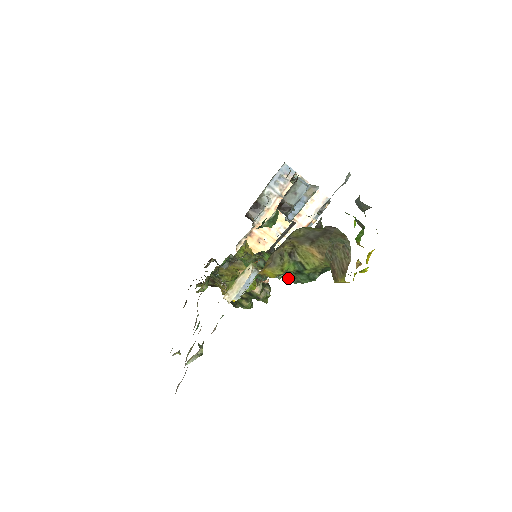
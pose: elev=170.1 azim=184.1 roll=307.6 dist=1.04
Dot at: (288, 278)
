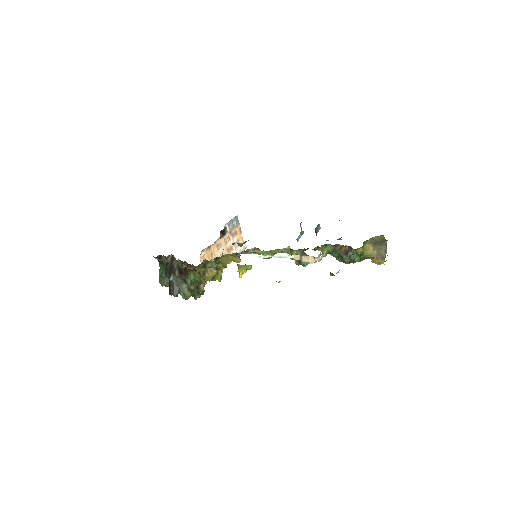
Dot at: (345, 259)
